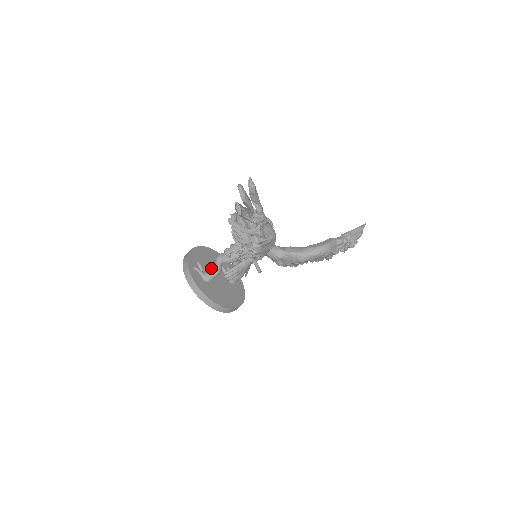
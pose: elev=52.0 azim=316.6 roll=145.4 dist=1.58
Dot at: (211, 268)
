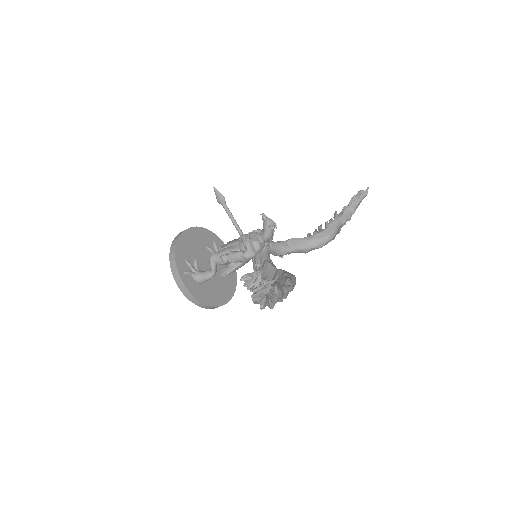
Dot at: (200, 258)
